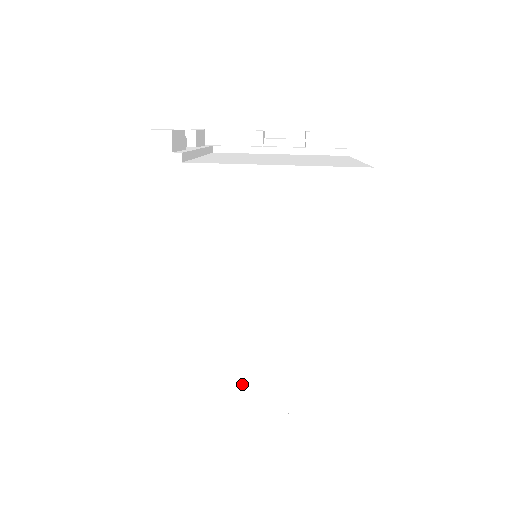
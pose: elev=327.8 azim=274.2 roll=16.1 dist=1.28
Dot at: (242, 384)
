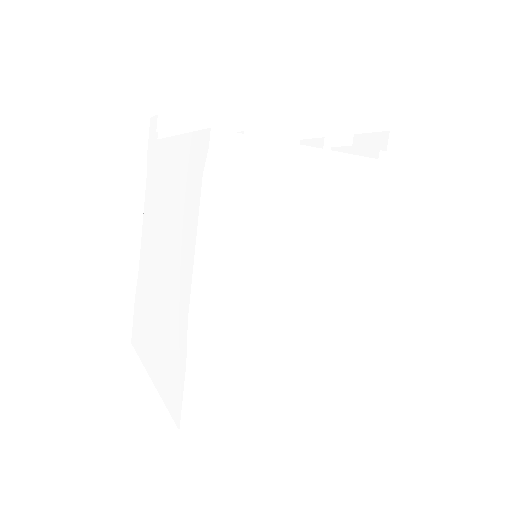
Dot at: (152, 348)
